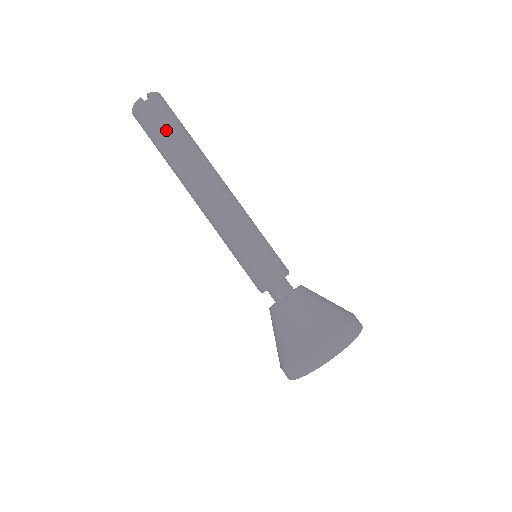
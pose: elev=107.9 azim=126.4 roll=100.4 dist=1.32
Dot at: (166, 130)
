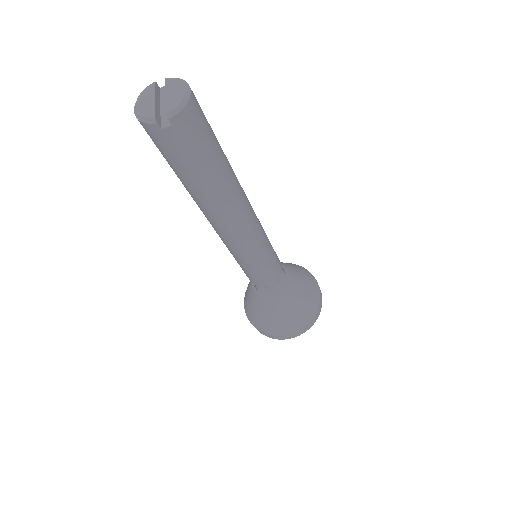
Dot at: (189, 170)
